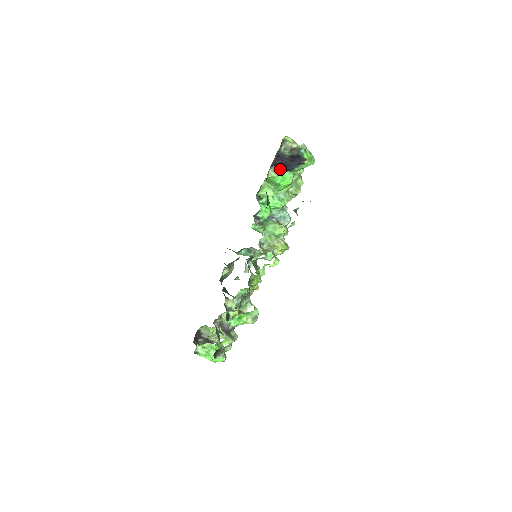
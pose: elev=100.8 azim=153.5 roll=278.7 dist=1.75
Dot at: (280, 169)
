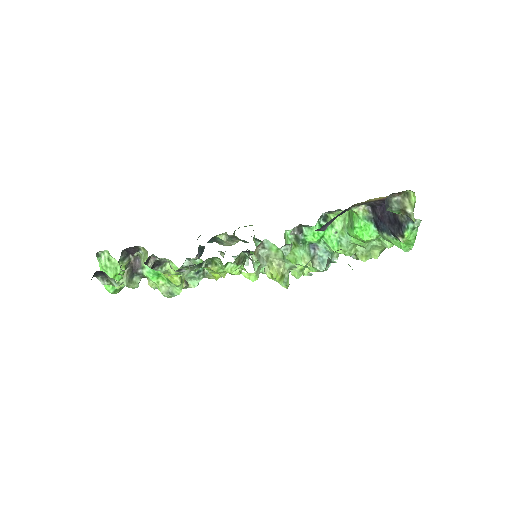
Dot at: (372, 217)
